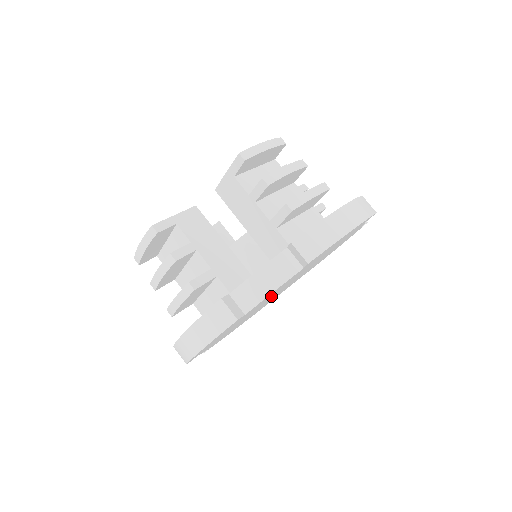
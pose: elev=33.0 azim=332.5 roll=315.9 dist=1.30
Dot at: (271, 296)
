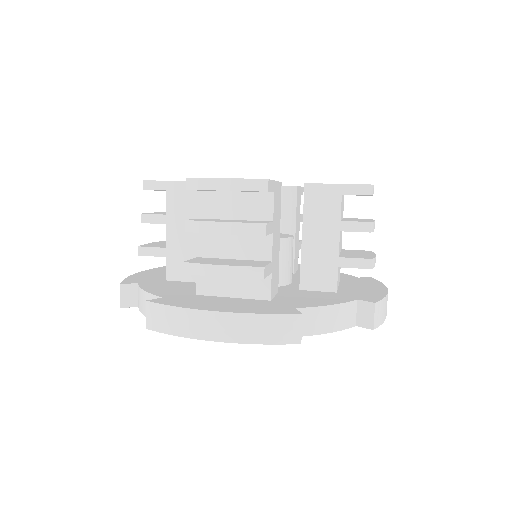
Dot at: occluded
